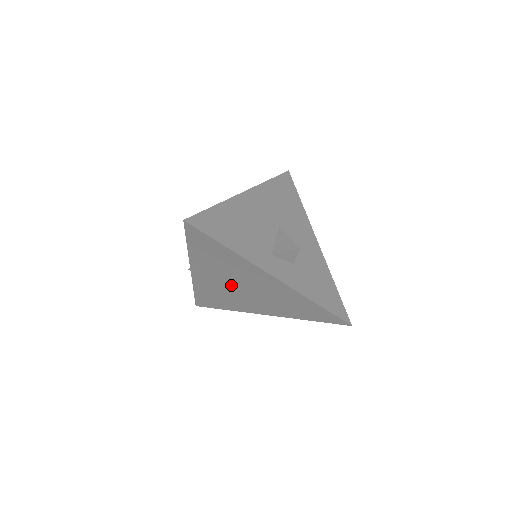
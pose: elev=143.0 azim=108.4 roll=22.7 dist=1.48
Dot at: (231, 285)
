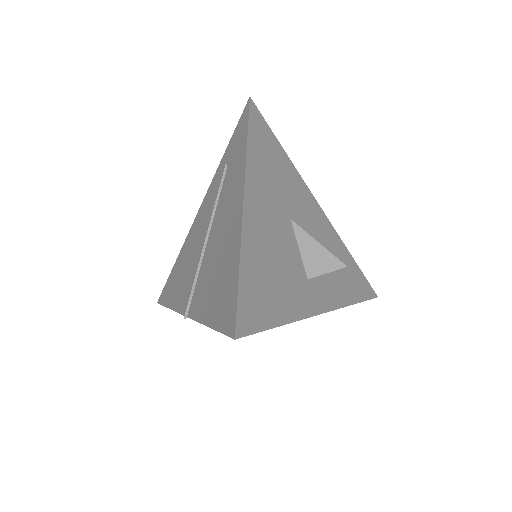
Dot at: occluded
